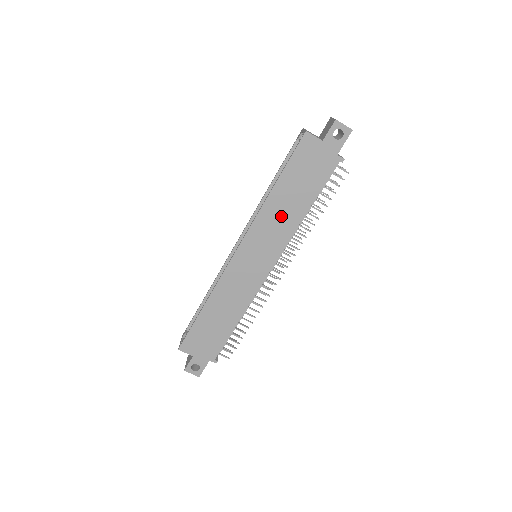
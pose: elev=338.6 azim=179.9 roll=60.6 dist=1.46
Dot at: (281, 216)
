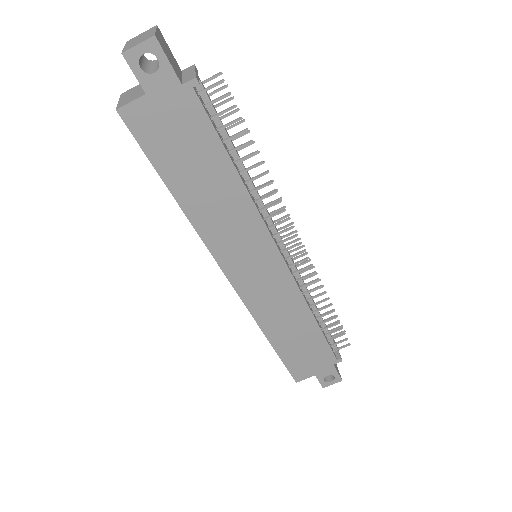
Dot at: (222, 210)
